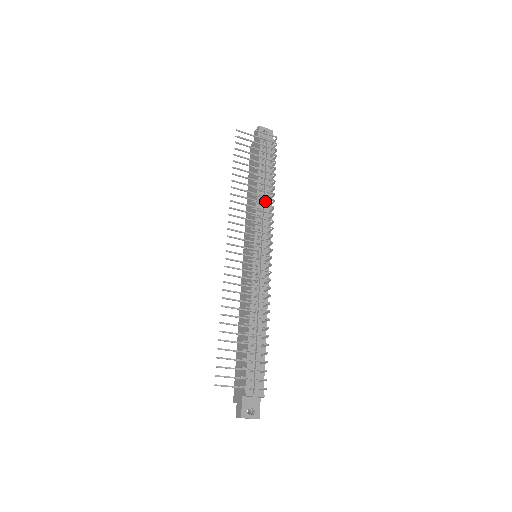
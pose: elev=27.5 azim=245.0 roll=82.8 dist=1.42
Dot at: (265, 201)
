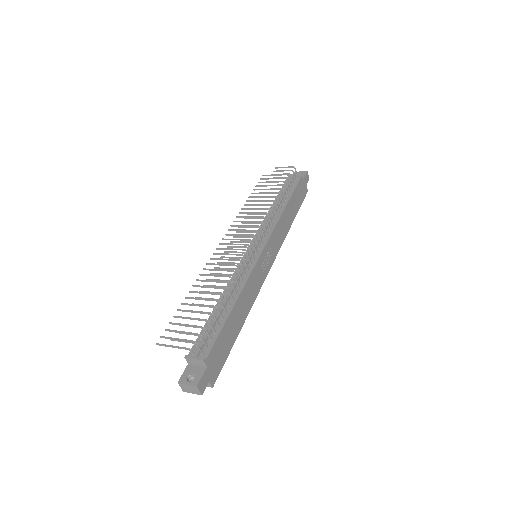
Dot at: (273, 213)
